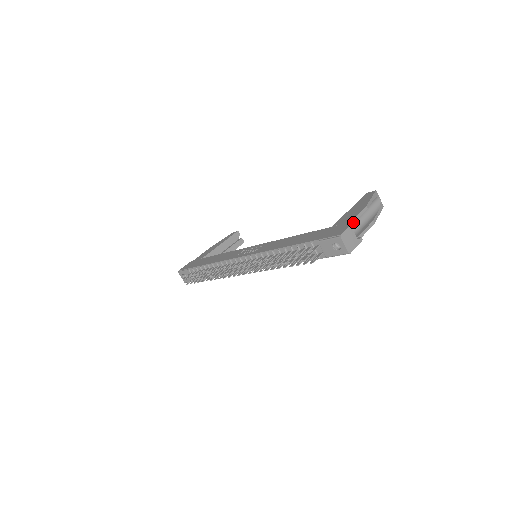
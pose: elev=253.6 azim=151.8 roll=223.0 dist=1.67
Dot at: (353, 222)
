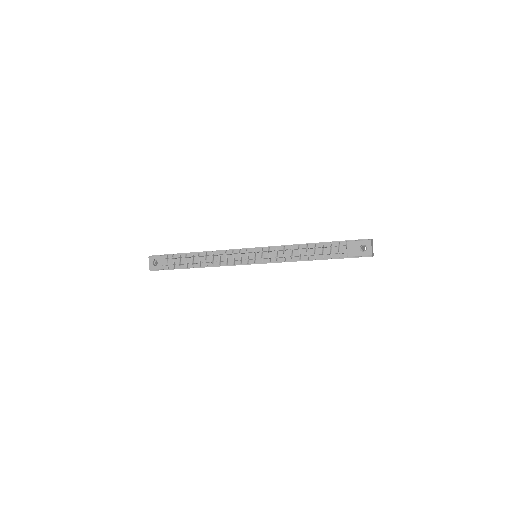
Dot at: (372, 239)
